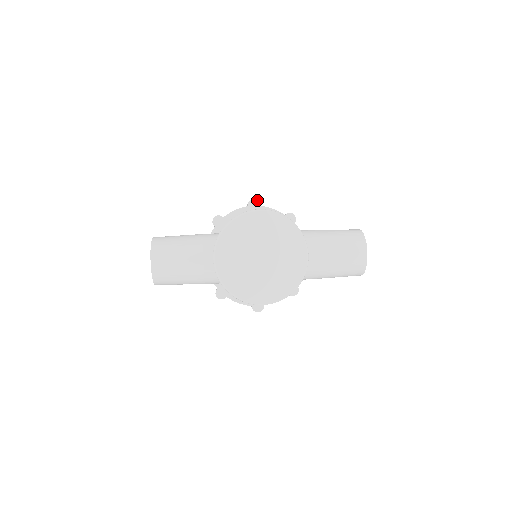
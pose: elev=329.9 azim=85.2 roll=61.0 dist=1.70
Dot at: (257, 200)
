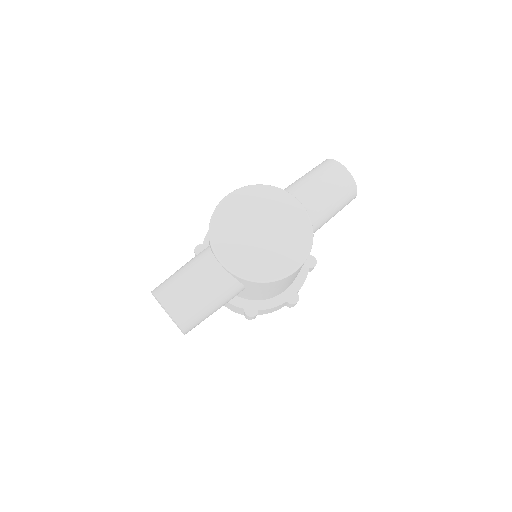
Dot at: occluded
